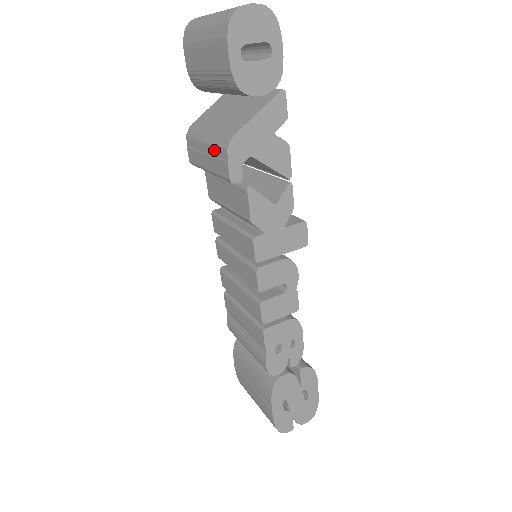
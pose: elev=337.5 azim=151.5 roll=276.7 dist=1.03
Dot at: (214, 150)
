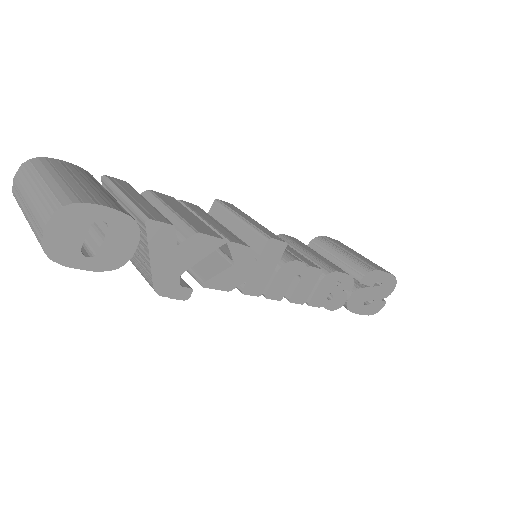
Dot at: occluded
